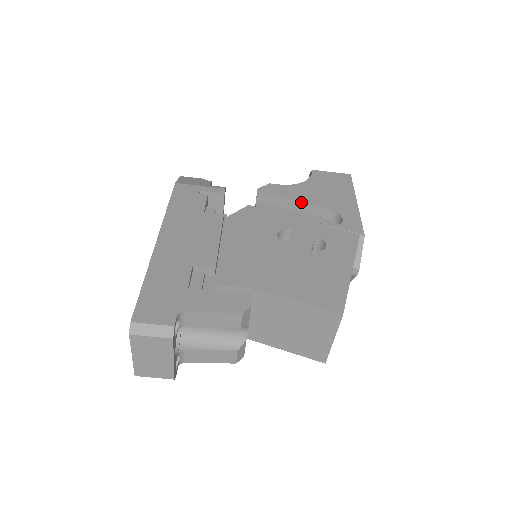
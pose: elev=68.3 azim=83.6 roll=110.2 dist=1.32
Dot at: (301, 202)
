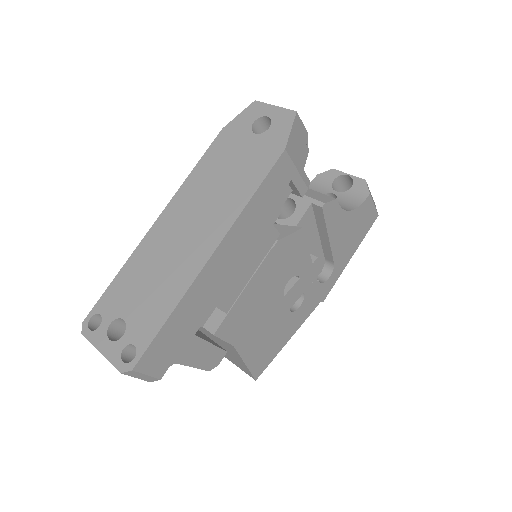
Dot at: (330, 242)
